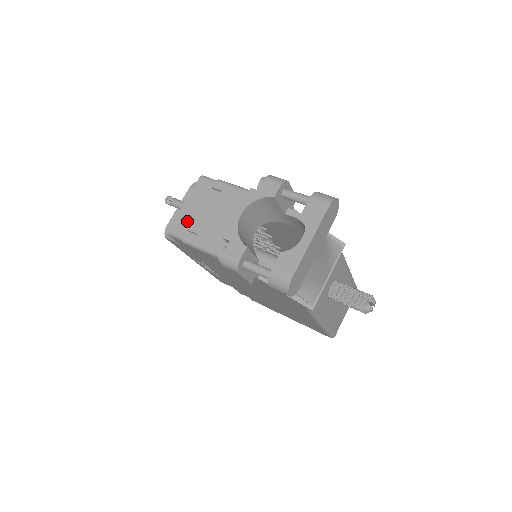
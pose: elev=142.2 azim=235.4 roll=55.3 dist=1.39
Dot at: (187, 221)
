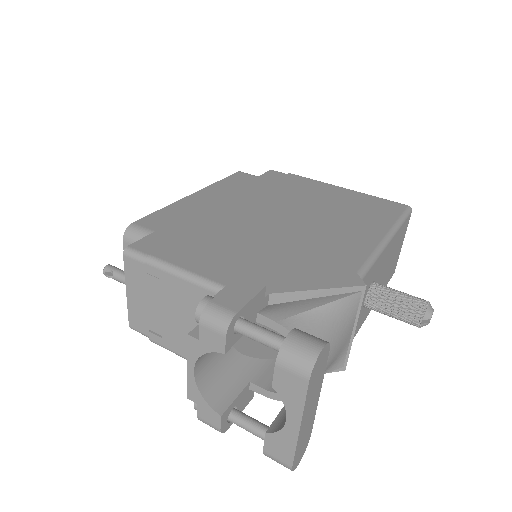
Dot at: (142, 318)
